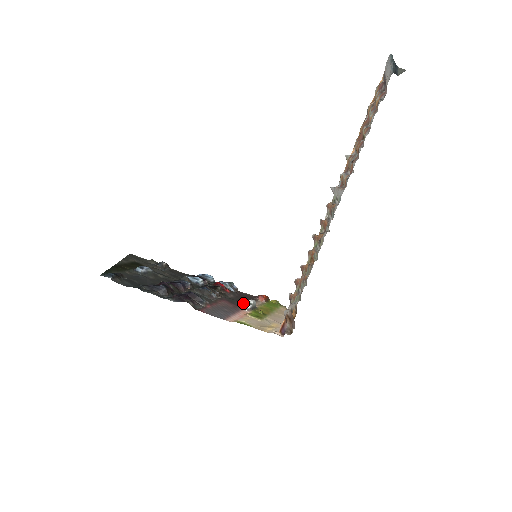
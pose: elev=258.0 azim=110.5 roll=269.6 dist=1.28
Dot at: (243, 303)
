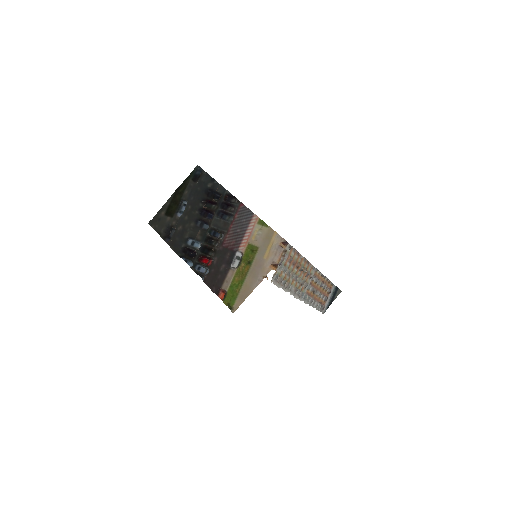
Dot at: (235, 254)
